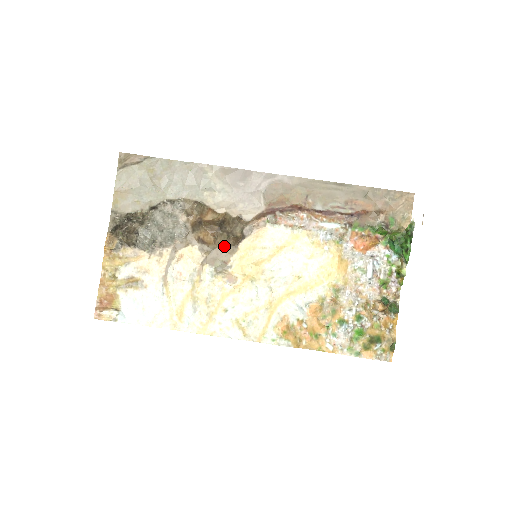
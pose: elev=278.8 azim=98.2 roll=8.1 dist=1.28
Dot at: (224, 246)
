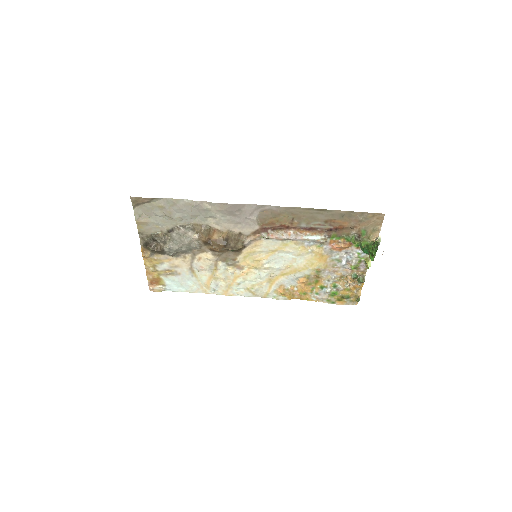
Dot at: (231, 251)
